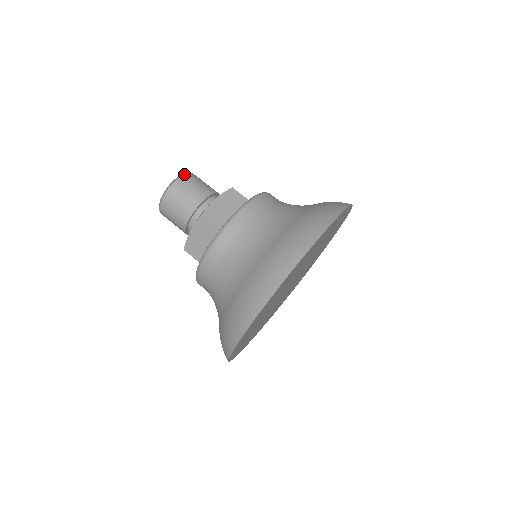
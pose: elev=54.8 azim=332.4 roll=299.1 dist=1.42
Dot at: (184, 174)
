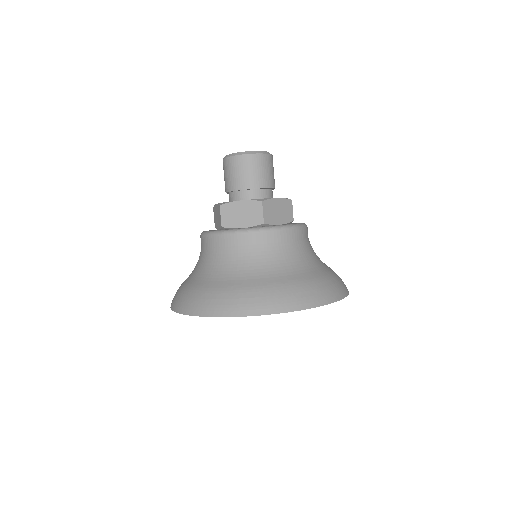
Dot at: (270, 154)
